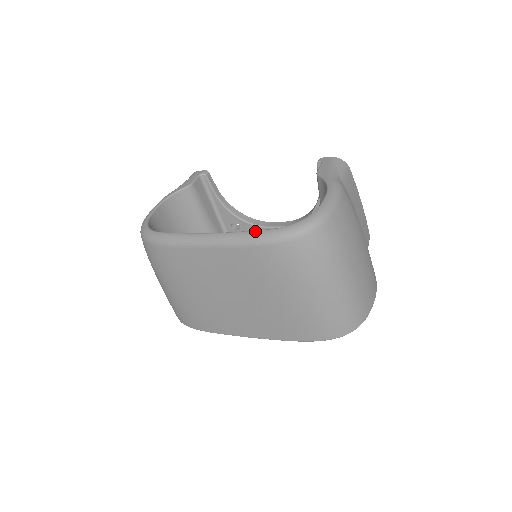
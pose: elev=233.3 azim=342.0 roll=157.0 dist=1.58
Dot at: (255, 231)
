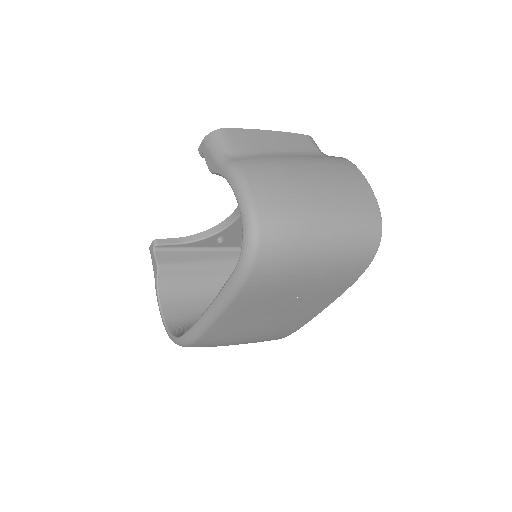
Dot at: (227, 283)
